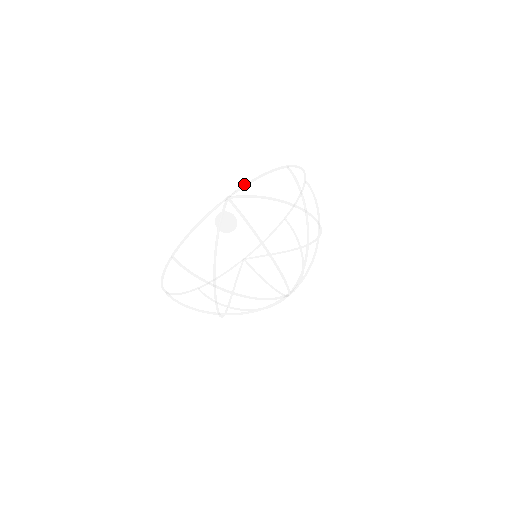
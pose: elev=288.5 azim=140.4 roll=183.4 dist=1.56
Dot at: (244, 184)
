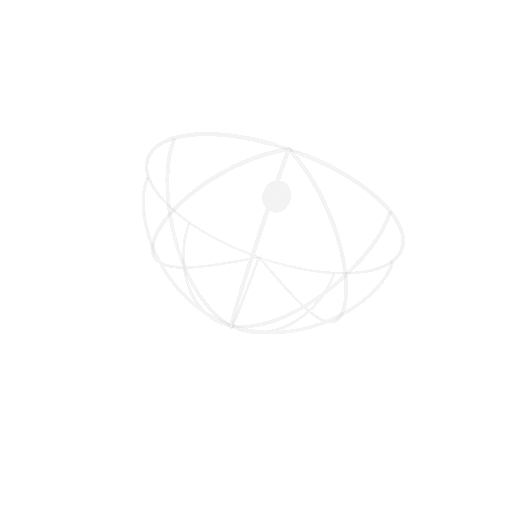
Dot at: occluded
